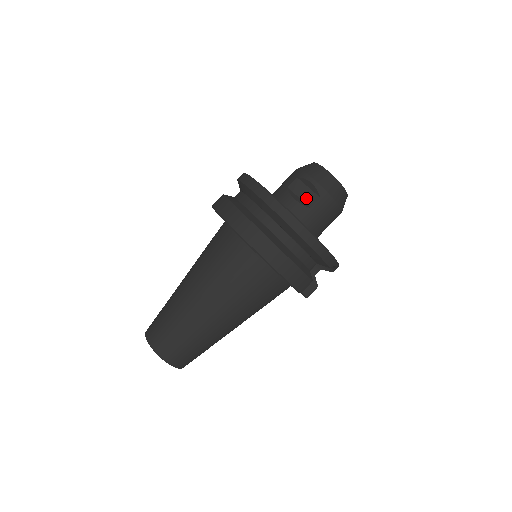
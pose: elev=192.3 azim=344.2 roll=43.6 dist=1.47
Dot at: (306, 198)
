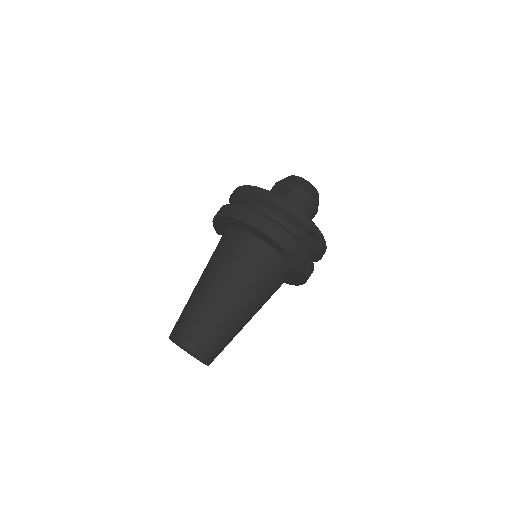
Dot at: (281, 194)
